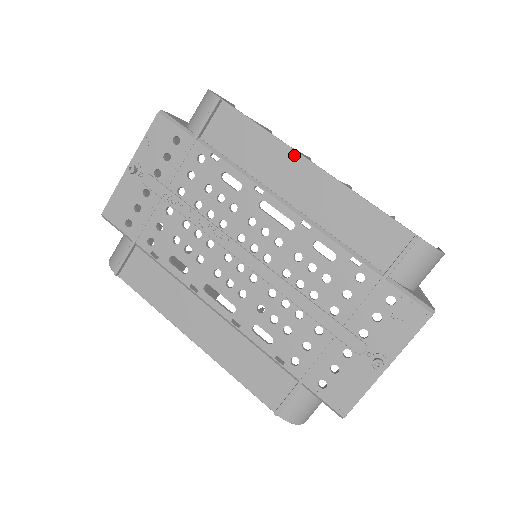
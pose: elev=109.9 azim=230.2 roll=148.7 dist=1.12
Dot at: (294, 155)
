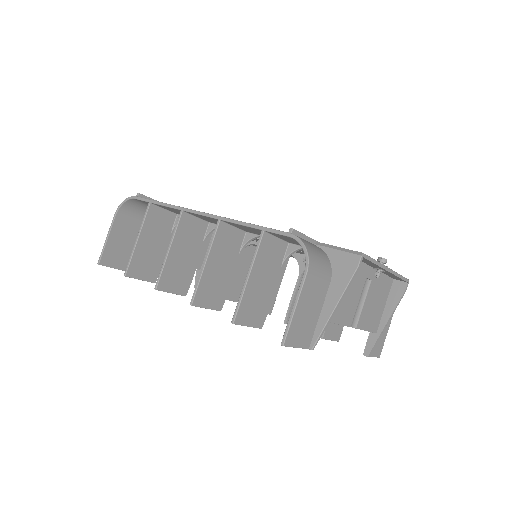
Dot at: occluded
